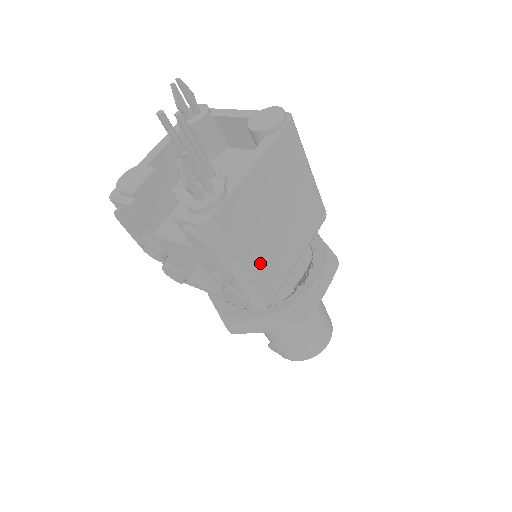
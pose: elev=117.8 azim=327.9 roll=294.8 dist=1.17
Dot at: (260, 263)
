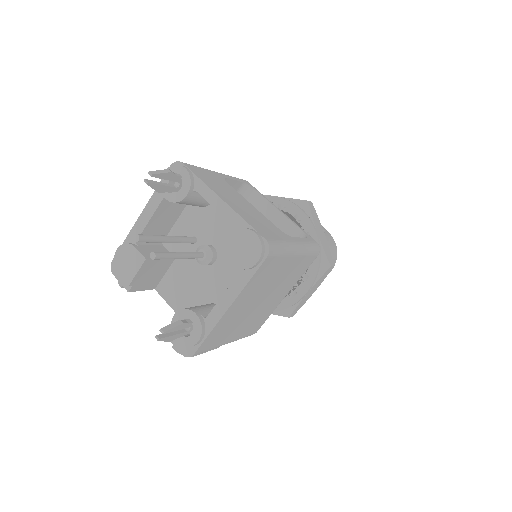
Dot at: (245, 328)
